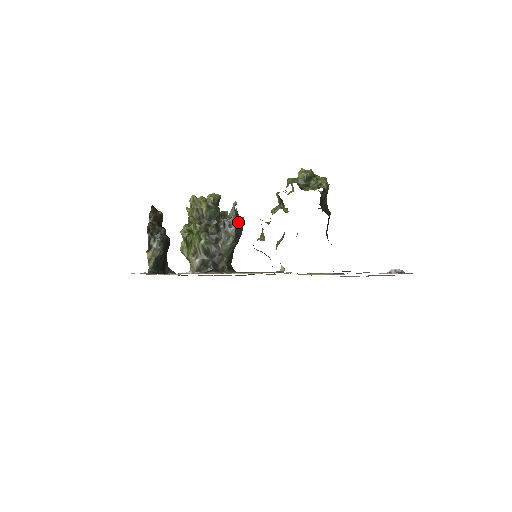
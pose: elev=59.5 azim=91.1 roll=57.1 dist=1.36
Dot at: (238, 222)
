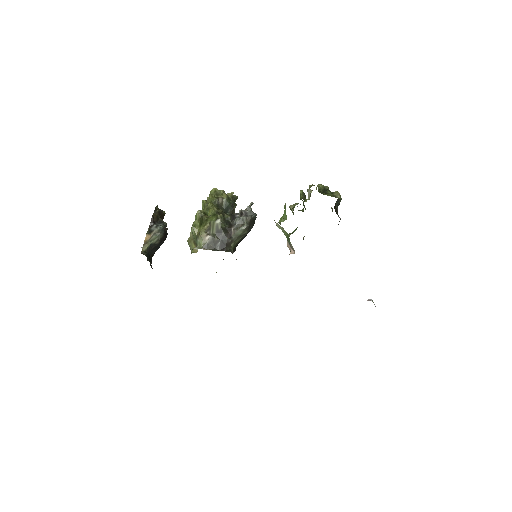
Dot at: (254, 215)
